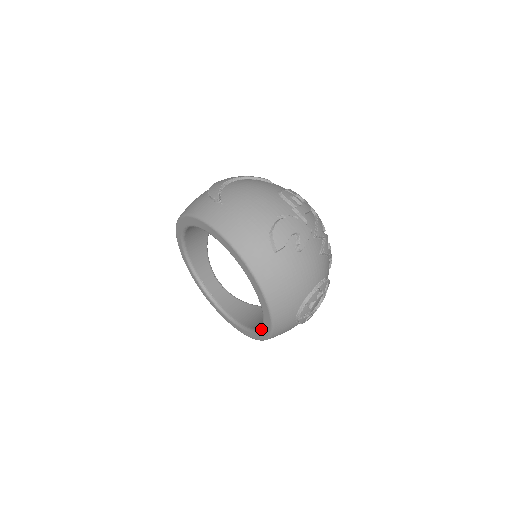
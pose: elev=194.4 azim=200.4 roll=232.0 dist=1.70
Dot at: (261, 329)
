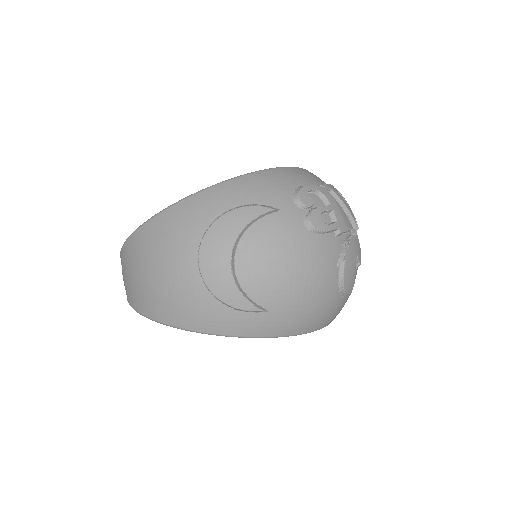
Dot at: occluded
